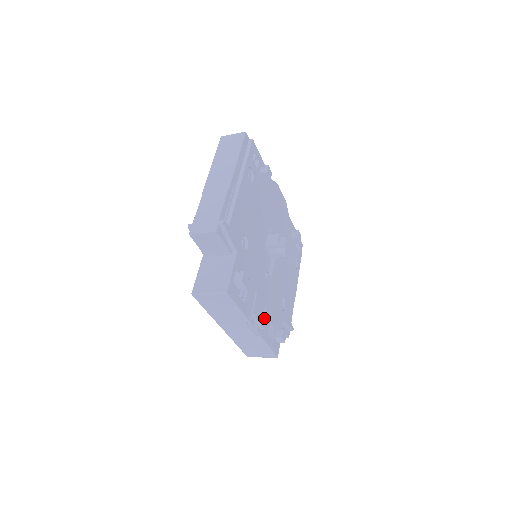
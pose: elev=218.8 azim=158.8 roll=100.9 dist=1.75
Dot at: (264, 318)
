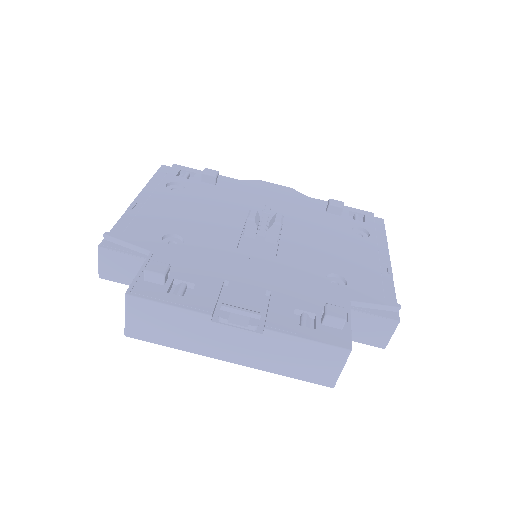
Dot at: (269, 306)
